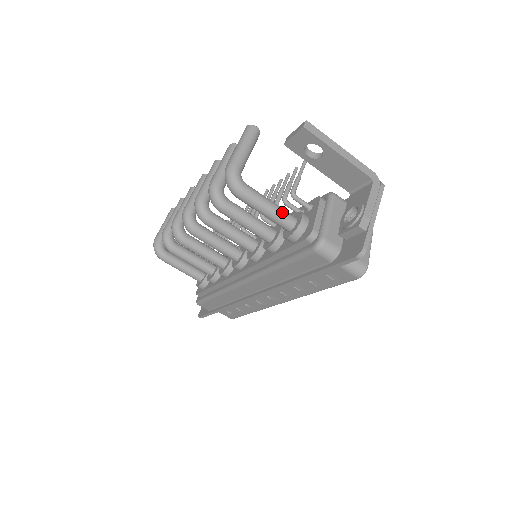
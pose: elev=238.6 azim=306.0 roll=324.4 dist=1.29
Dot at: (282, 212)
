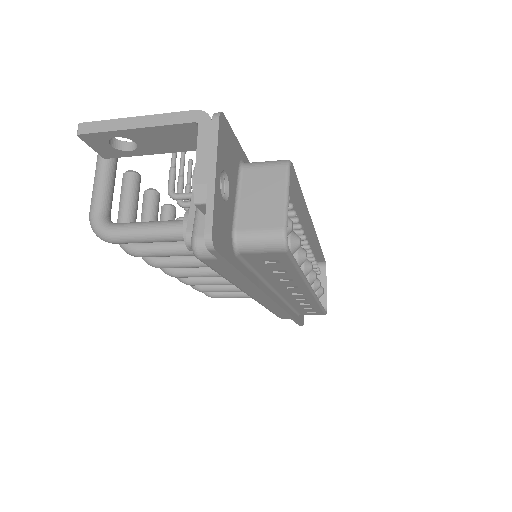
Dot at: (163, 227)
